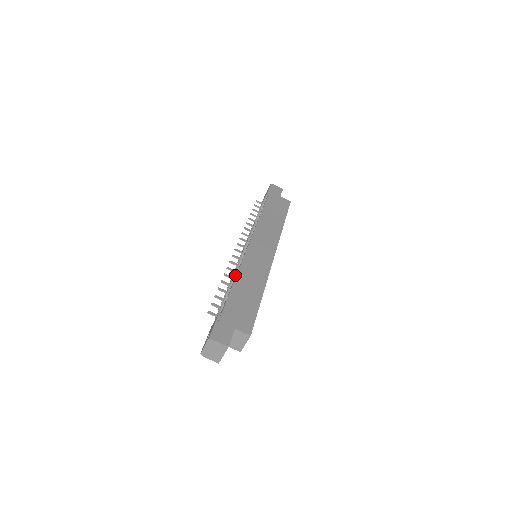
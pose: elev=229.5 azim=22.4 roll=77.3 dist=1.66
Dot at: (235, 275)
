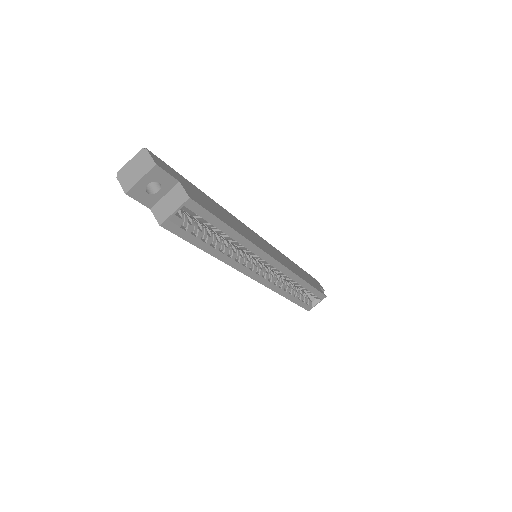
Dot at: occluded
